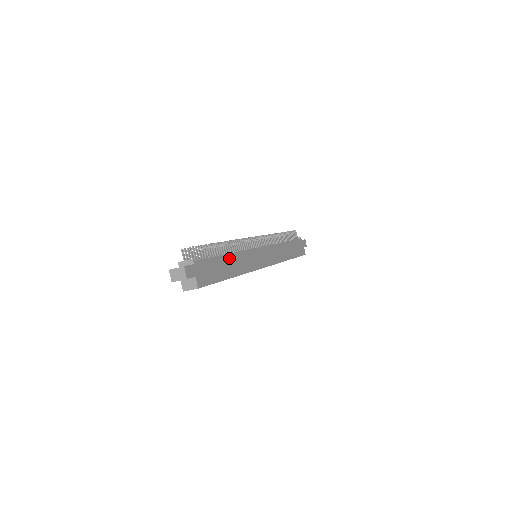
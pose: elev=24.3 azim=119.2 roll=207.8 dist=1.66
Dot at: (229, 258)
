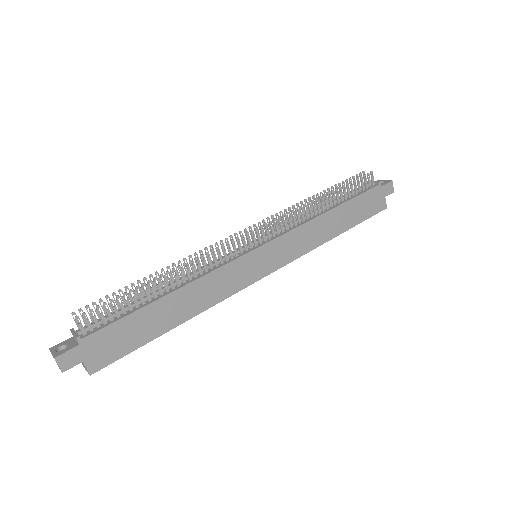
Dot at: (171, 299)
